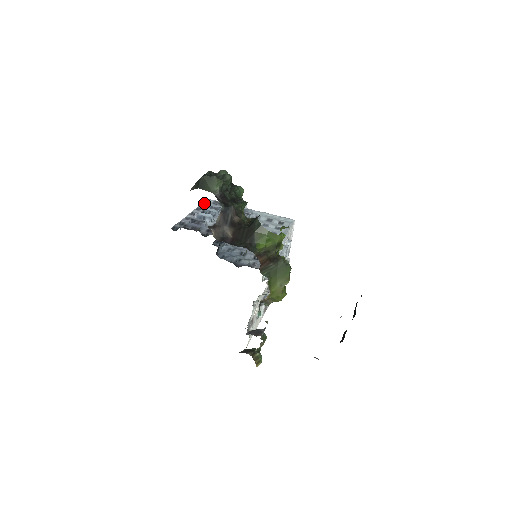
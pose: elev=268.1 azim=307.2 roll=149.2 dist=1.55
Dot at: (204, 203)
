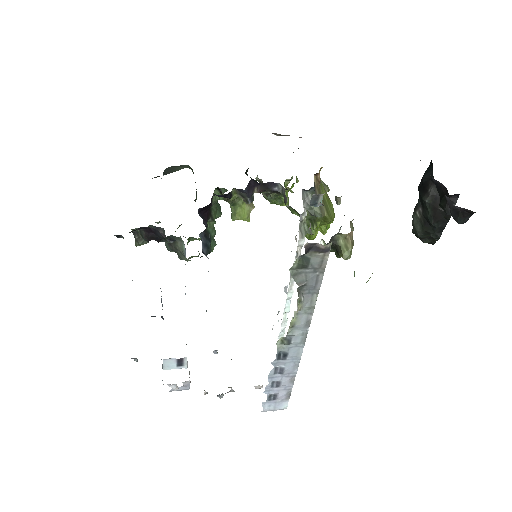
Dot at: occluded
